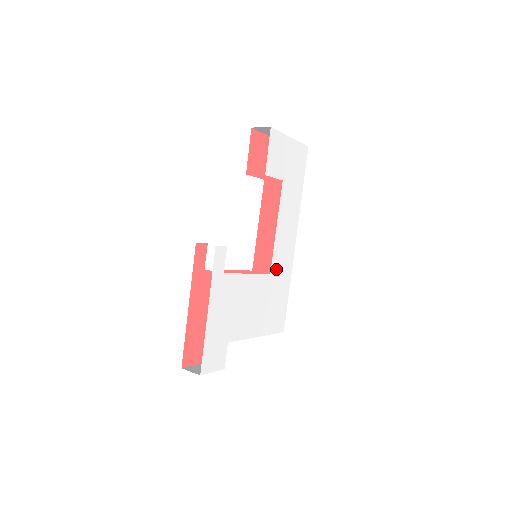
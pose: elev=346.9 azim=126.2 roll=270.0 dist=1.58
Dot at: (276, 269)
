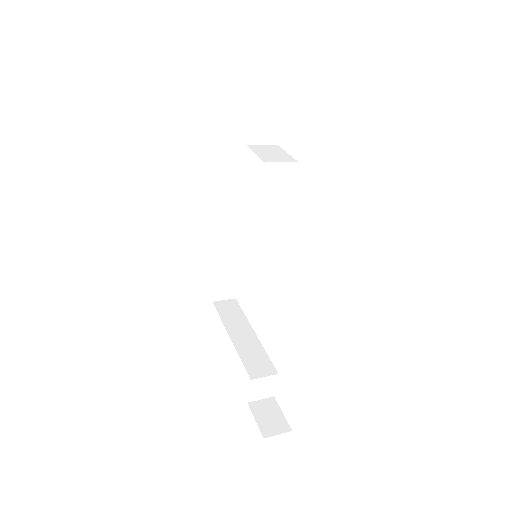
Dot at: occluded
